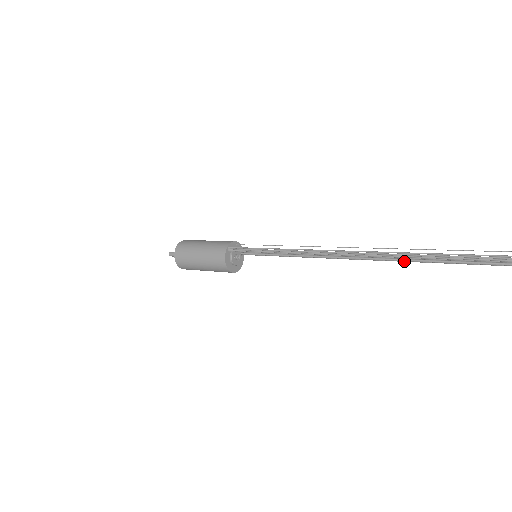
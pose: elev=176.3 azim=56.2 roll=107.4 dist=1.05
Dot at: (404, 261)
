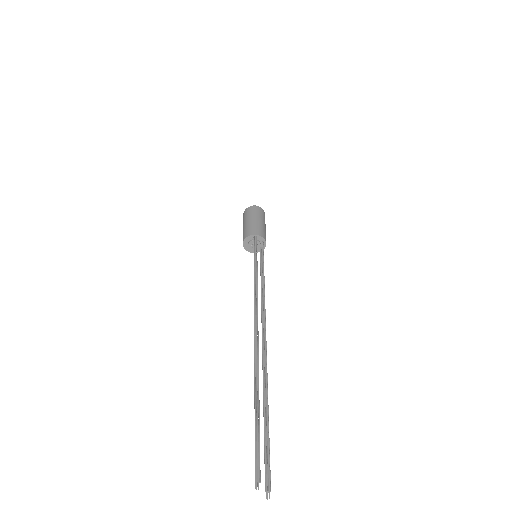
Dot at: (263, 346)
